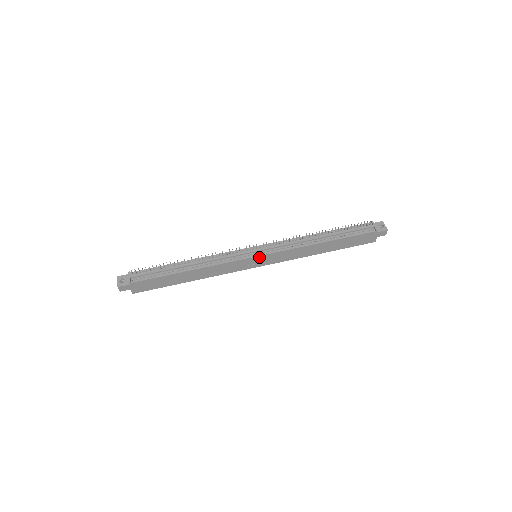
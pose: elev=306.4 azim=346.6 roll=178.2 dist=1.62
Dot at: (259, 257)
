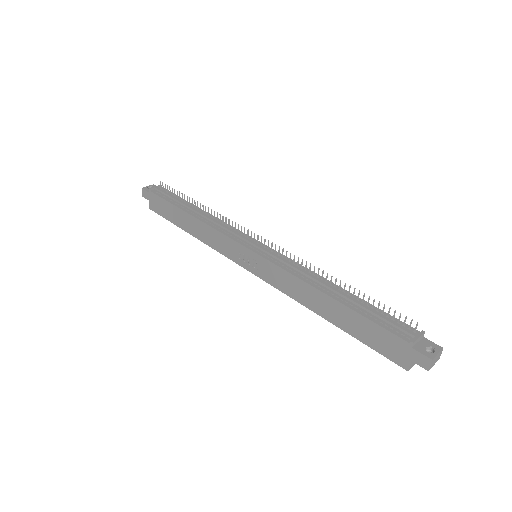
Dot at: (252, 253)
